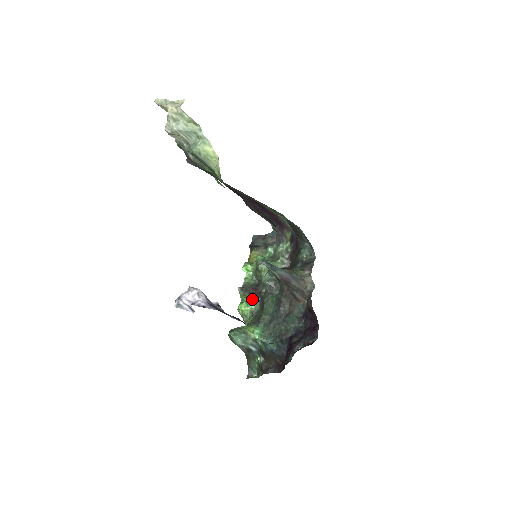
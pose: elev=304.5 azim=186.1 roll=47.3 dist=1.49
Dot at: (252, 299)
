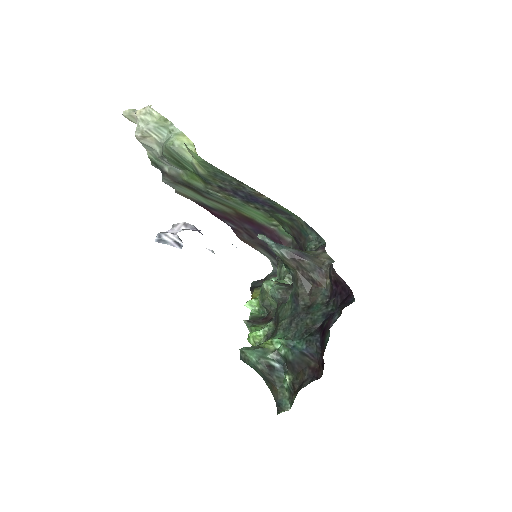
Dot at: (263, 327)
